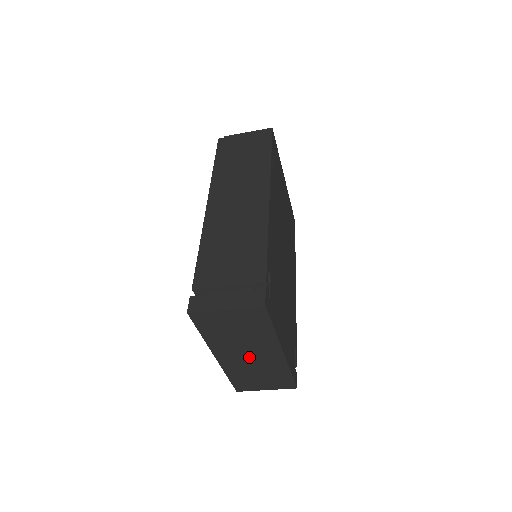
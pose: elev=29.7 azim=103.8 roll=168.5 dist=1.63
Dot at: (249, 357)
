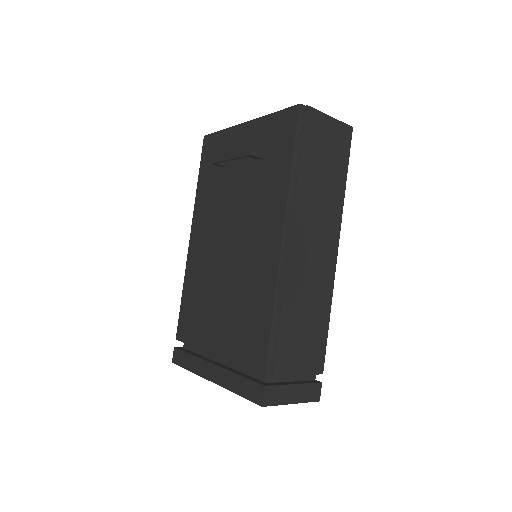
Dot at: occluded
